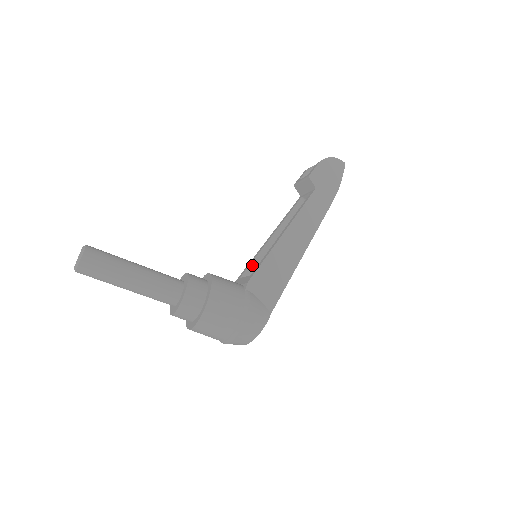
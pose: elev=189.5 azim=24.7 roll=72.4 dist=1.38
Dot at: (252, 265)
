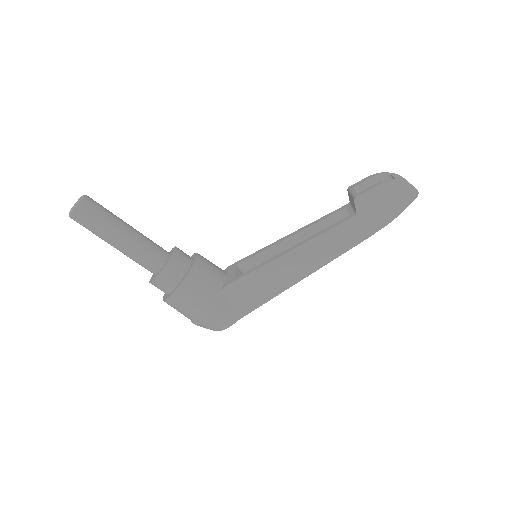
Dot at: (255, 257)
